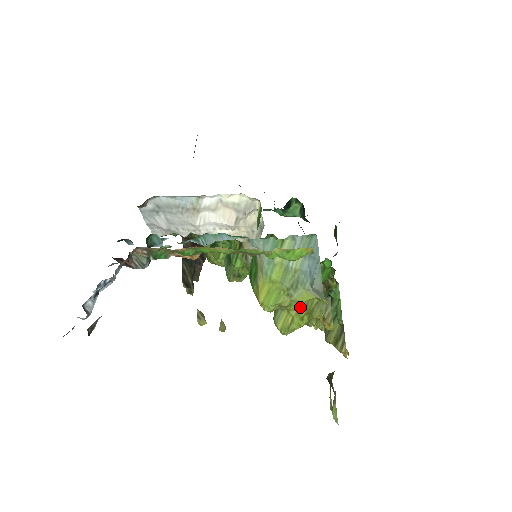
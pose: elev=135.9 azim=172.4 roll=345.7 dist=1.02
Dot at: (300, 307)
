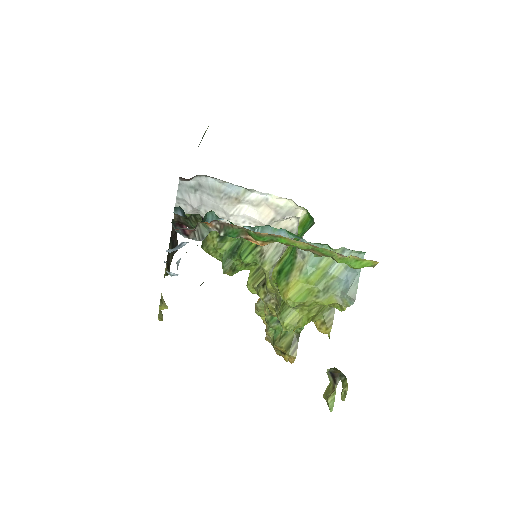
Dot at: (313, 309)
